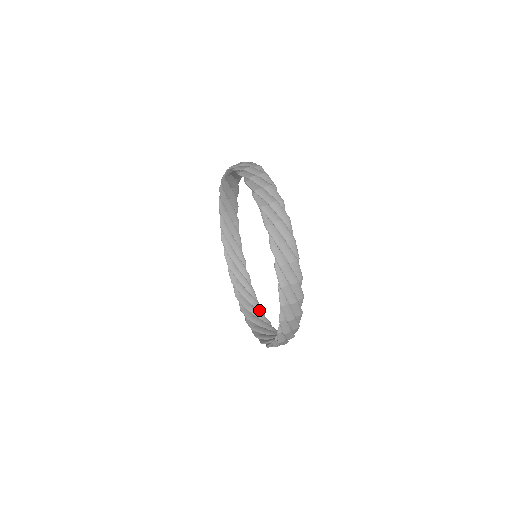
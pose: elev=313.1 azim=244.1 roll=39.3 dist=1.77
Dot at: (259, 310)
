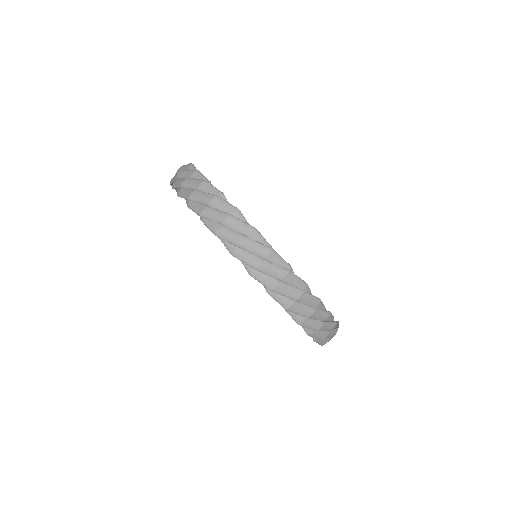
Dot at: occluded
